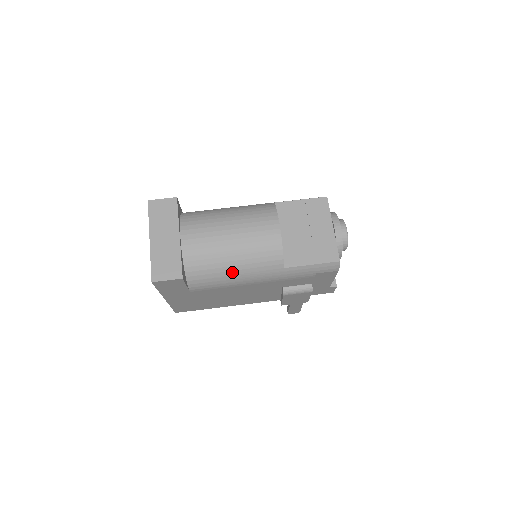
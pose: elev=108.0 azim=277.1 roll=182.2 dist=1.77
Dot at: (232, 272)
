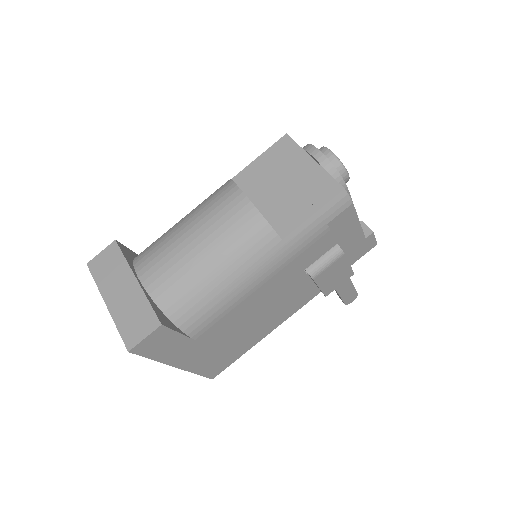
Dot at: (223, 284)
